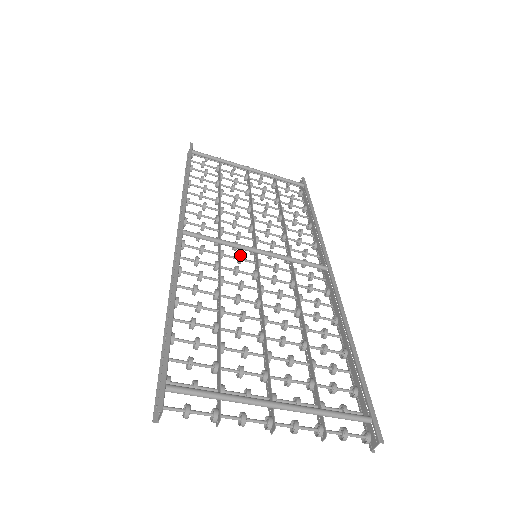
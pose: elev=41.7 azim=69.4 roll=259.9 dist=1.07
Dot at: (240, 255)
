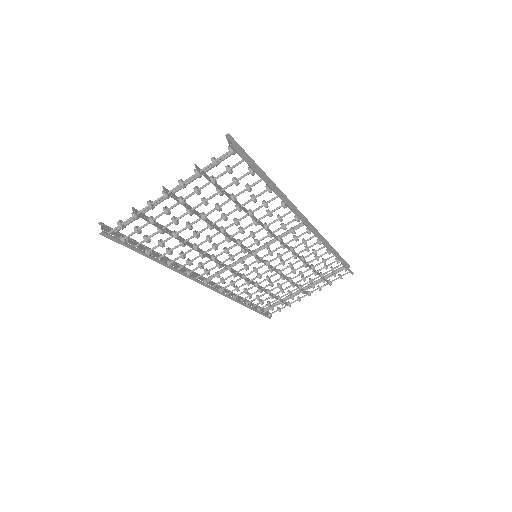
Dot at: (240, 258)
